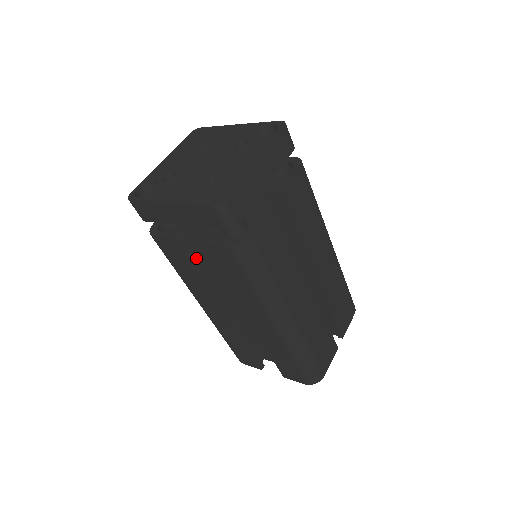
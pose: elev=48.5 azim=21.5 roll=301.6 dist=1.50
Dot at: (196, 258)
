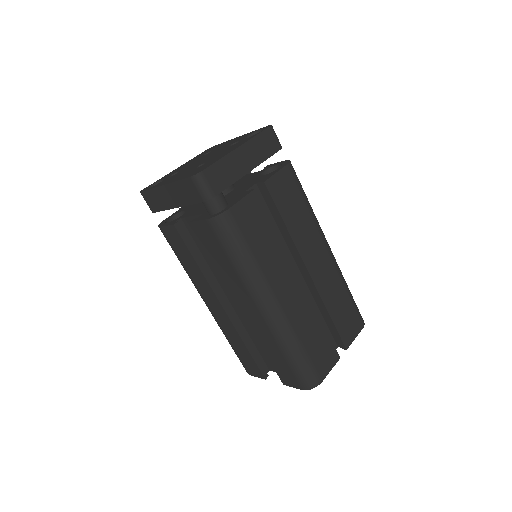
Dot at: (196, 248)
